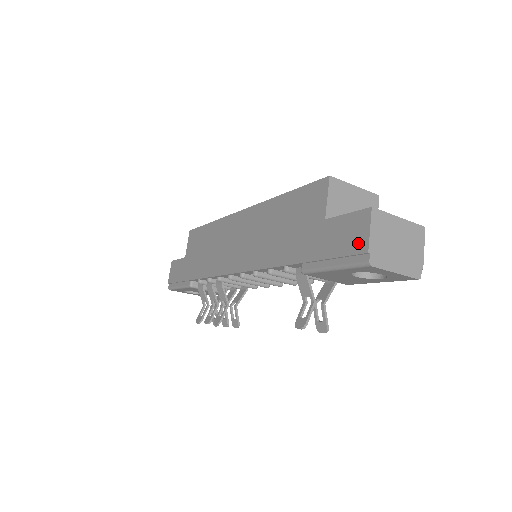
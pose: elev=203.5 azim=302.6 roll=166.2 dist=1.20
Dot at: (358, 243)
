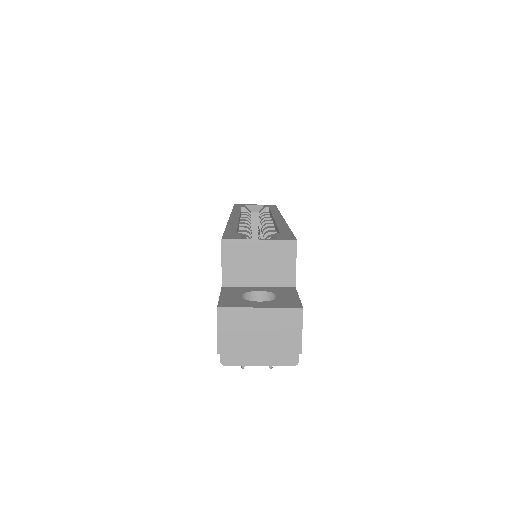
Dot at: occluded
